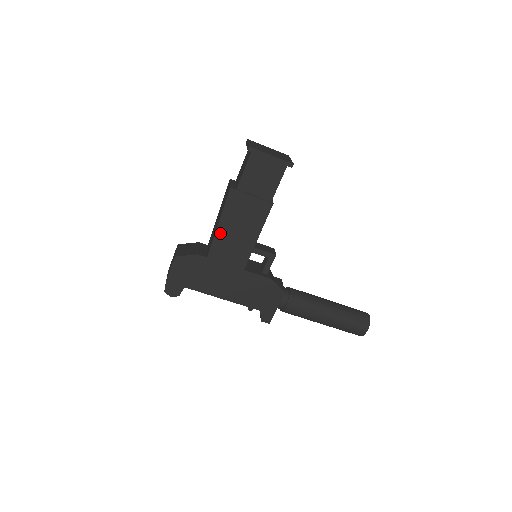
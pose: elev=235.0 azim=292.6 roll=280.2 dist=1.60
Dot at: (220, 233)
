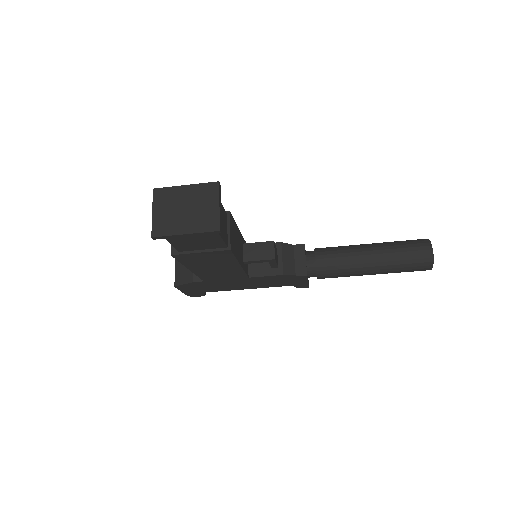
Dot at: (198, 272)
